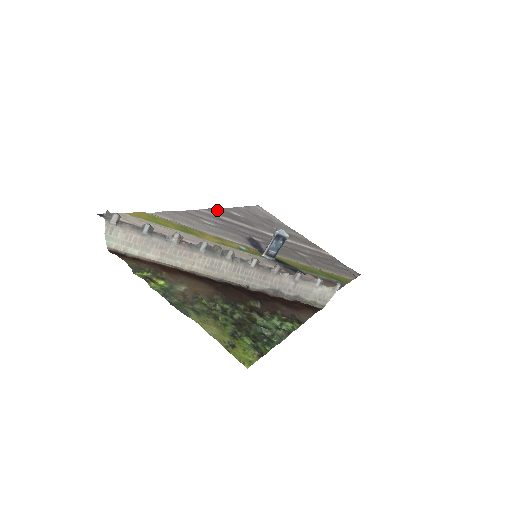
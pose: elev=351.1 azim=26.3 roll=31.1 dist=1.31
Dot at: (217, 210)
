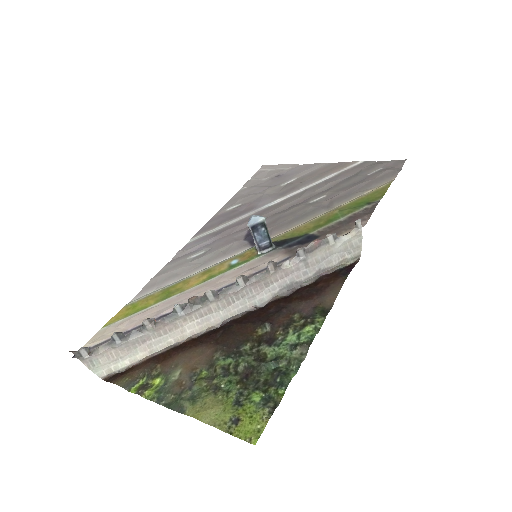
Dot at: (209, 223)
